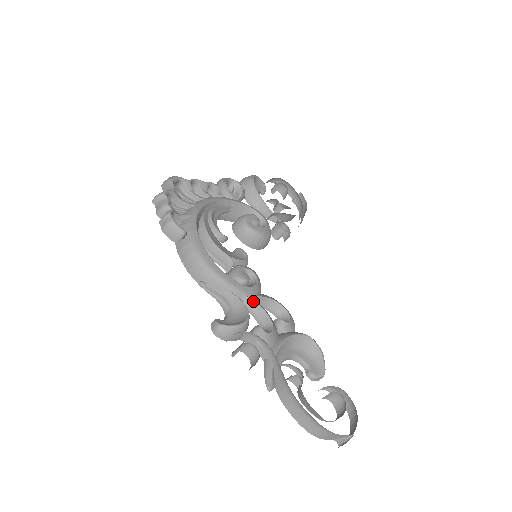
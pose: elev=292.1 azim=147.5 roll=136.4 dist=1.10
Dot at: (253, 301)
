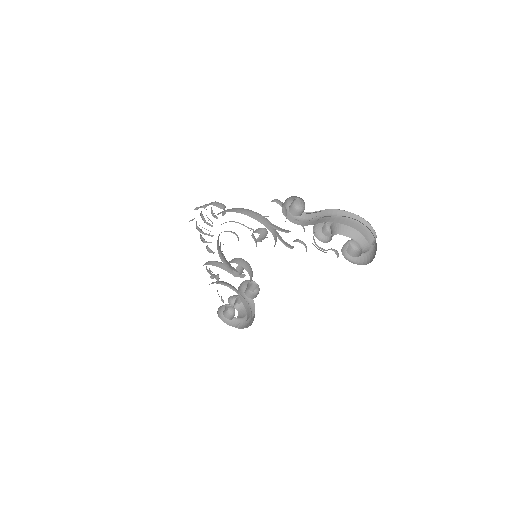
Dot at: (278, 227)
